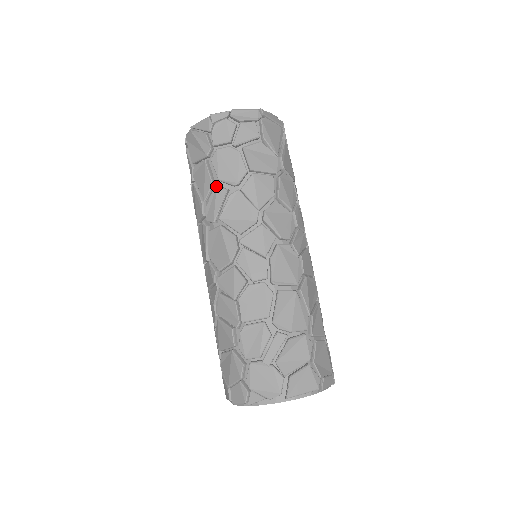
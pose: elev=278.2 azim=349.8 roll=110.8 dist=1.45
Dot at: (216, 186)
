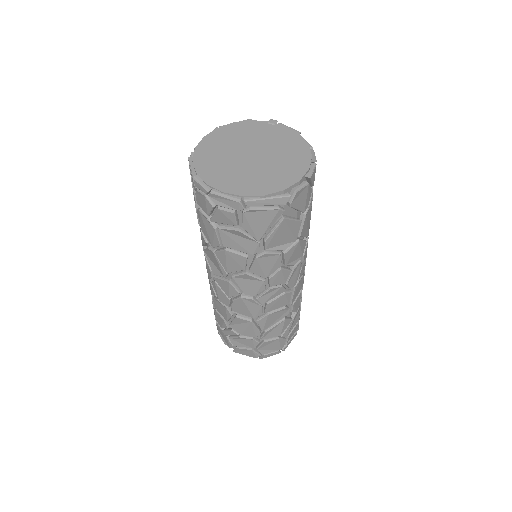
Dot at: occluded
